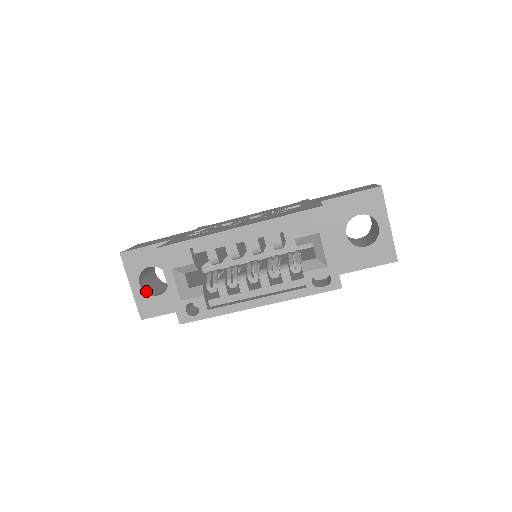
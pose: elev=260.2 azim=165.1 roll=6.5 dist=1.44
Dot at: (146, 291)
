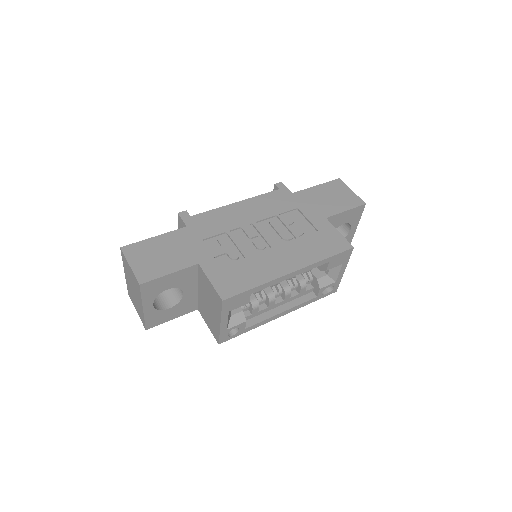
Dot at: (155, 306)
